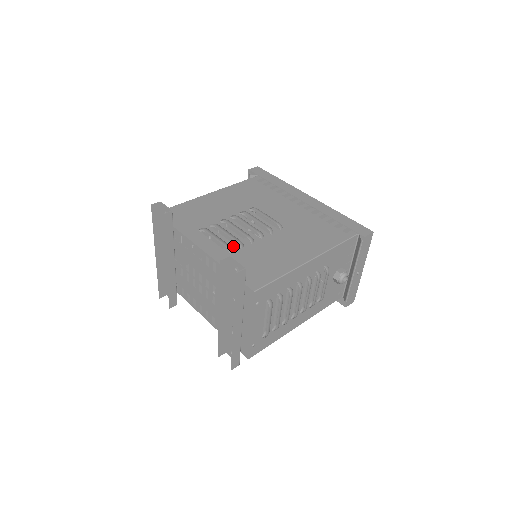
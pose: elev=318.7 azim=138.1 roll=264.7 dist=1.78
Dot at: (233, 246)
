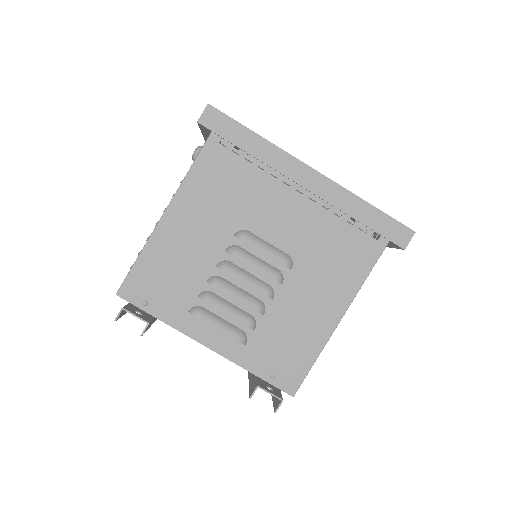
Dot at: (243, 328)
